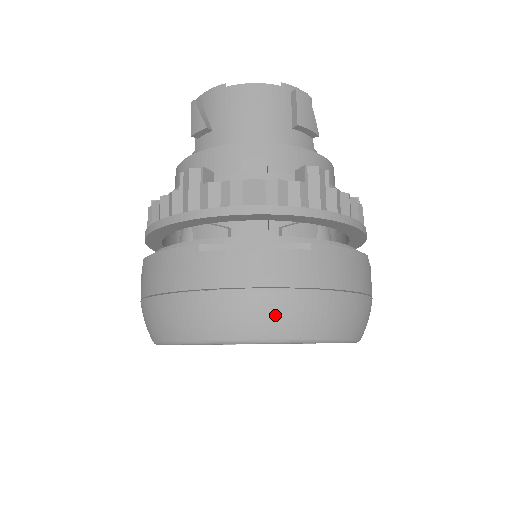
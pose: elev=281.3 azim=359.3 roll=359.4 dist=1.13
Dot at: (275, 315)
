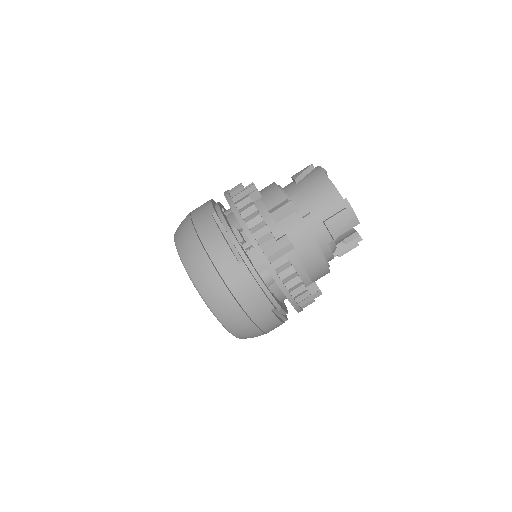
Dot at: (198, 265)
